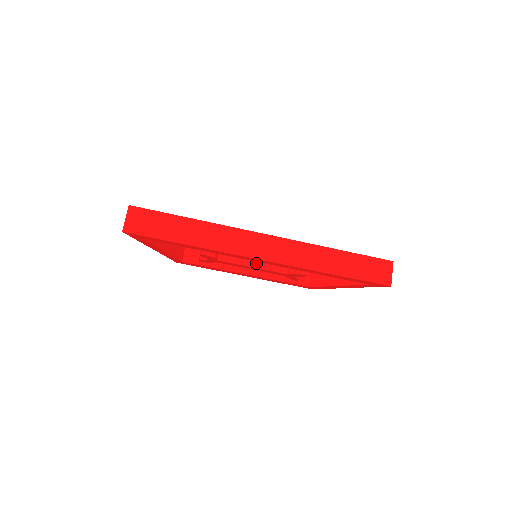
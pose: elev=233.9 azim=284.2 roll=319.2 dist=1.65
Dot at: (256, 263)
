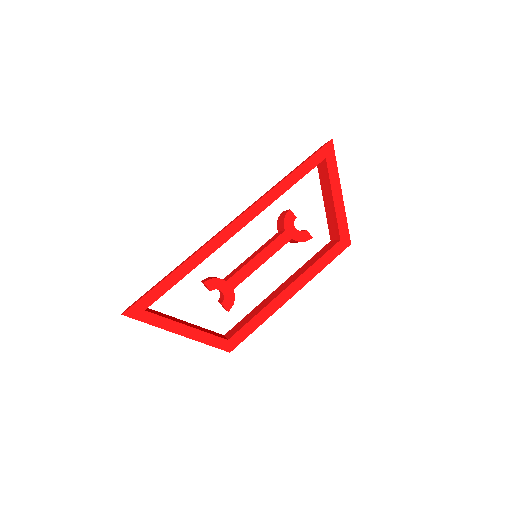
Dot at: (257, 254)
